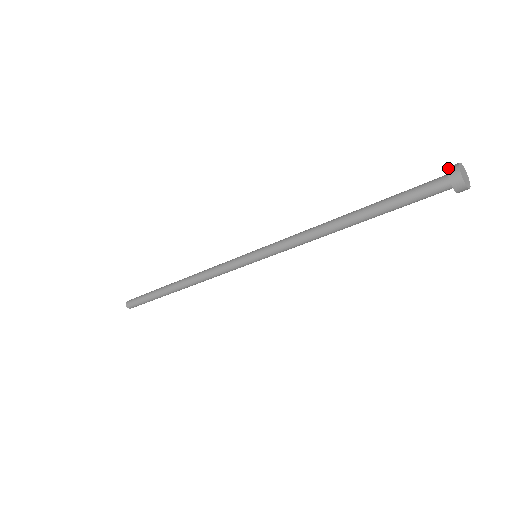
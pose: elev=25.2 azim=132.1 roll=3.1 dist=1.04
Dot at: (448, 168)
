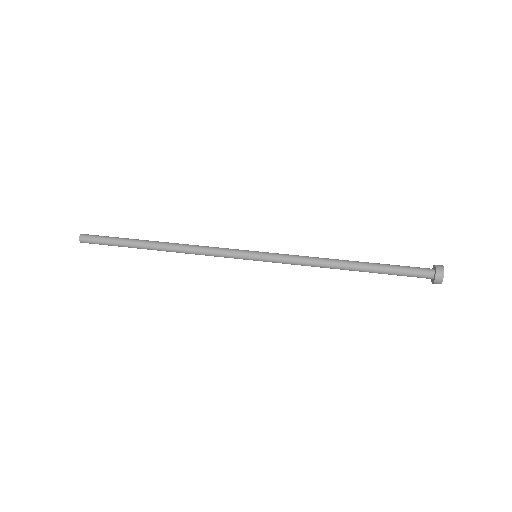
Dot at: (437, 268)
